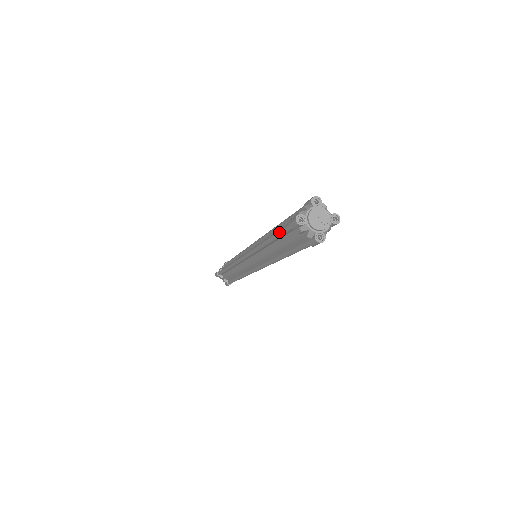
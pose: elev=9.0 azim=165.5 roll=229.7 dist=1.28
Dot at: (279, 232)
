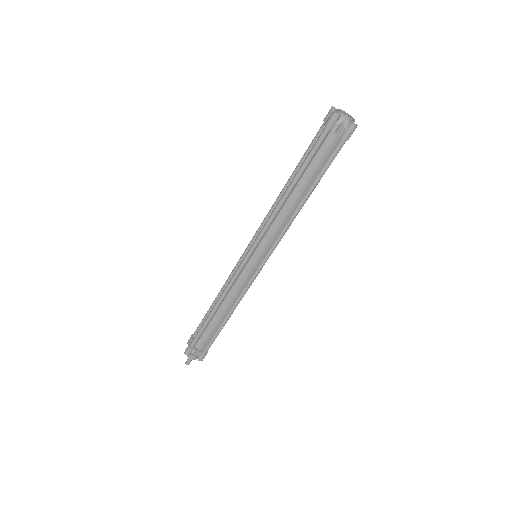
Dot at: (310, 145)
